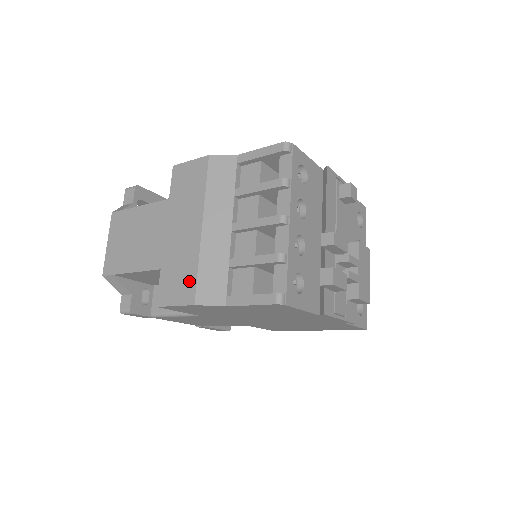
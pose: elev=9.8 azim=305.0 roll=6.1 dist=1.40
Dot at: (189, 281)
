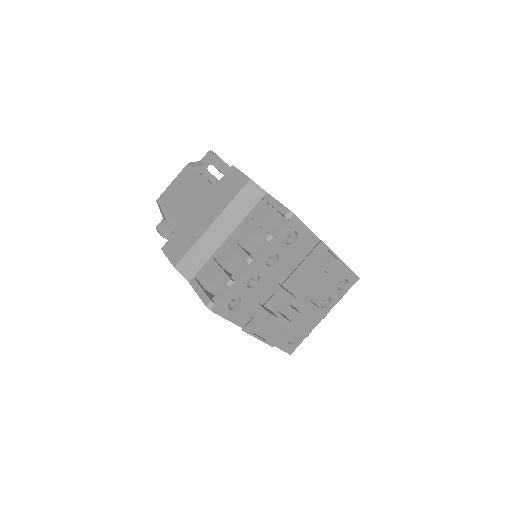
Dot at: (183, 251)
